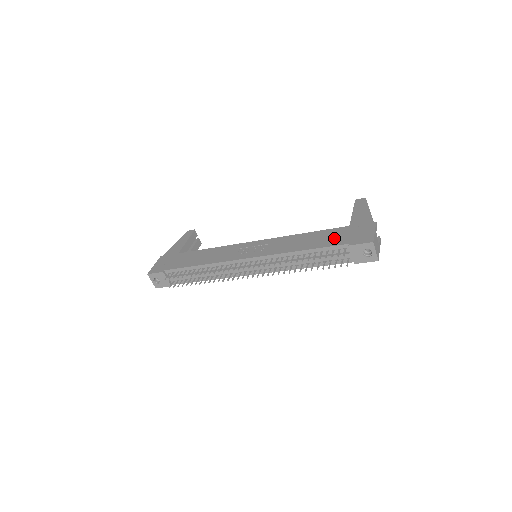
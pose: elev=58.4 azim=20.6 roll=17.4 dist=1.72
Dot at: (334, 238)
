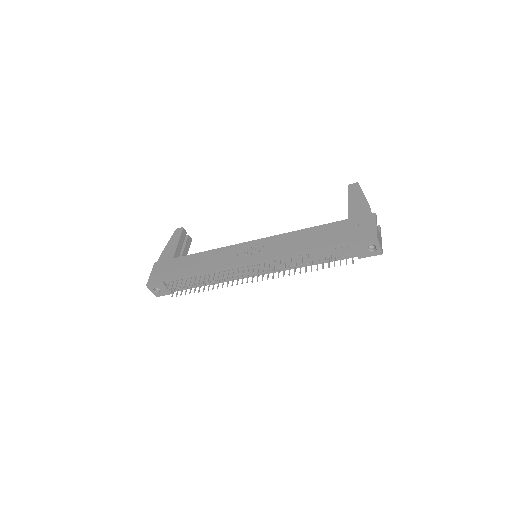
Dot at: (336, 235)
